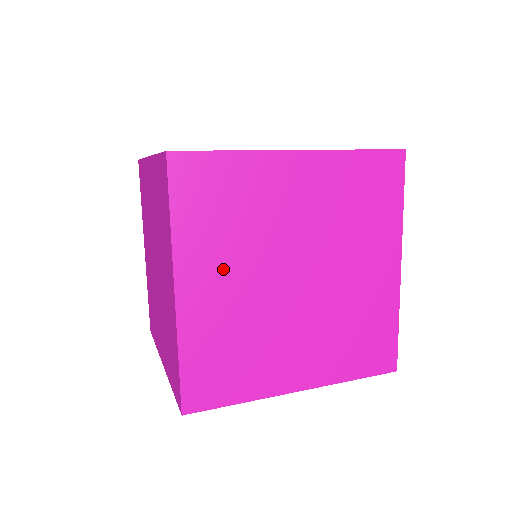
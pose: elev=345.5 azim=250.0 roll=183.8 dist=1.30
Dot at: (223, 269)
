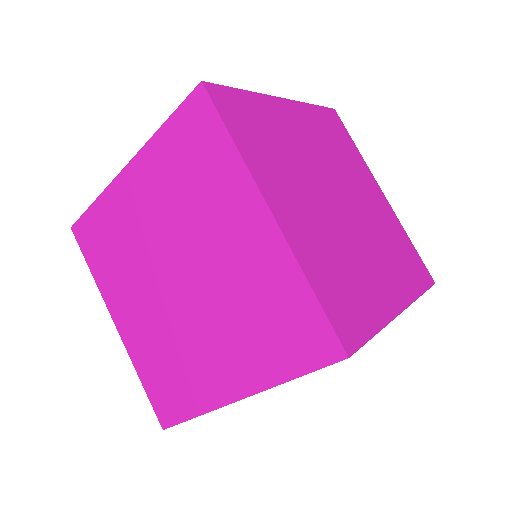
Dot at: occluded
